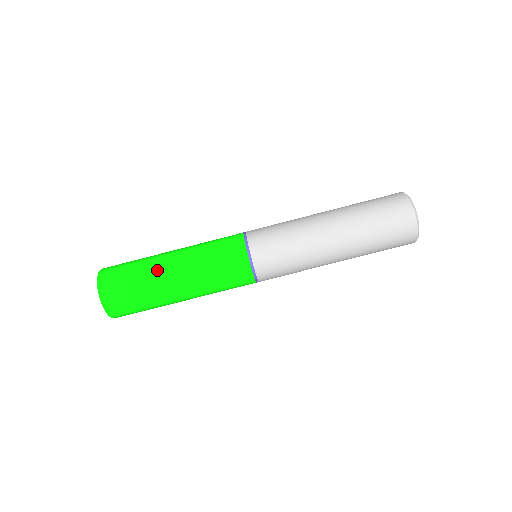
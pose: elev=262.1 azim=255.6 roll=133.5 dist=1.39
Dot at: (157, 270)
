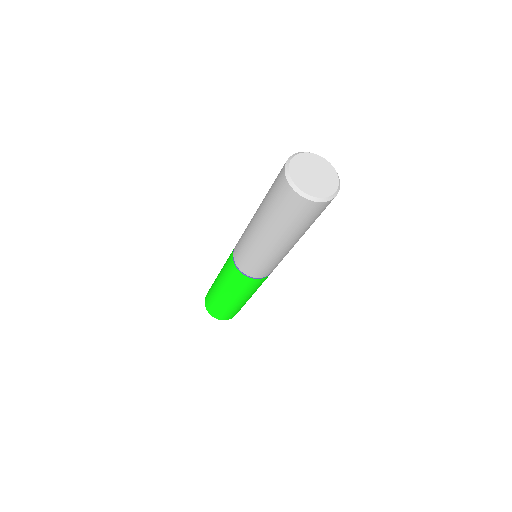
Dot at: (225, 303)
